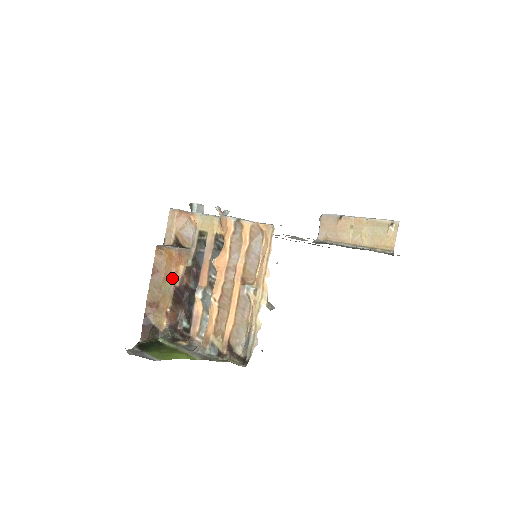
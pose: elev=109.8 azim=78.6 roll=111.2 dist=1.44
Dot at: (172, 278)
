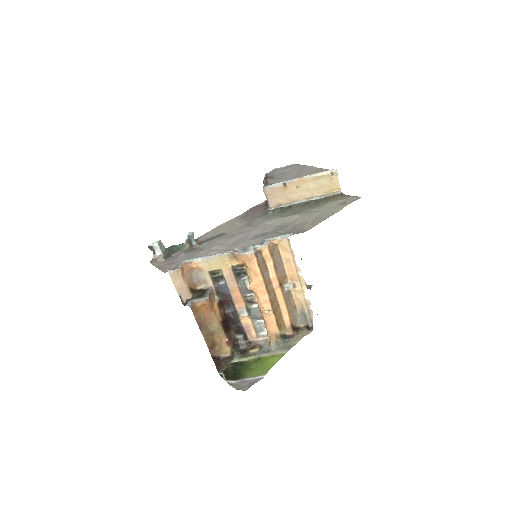
Dot at: (215, 319)
